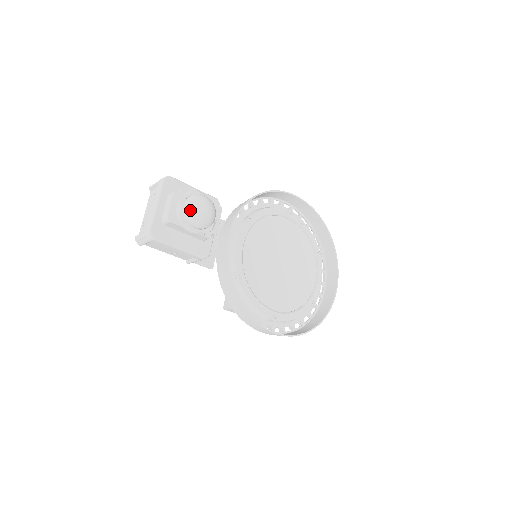
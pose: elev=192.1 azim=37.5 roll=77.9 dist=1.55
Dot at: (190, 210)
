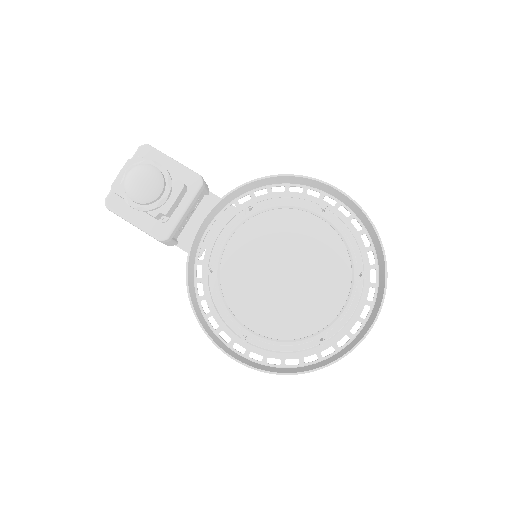
Dot at: (126, 180)
